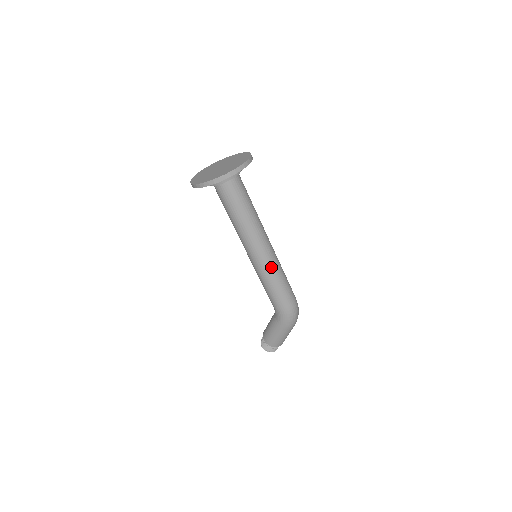
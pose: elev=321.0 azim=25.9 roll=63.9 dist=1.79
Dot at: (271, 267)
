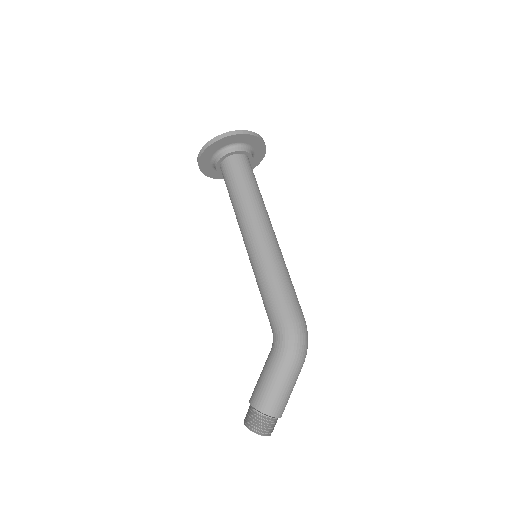
Dot at: (275, 256)
